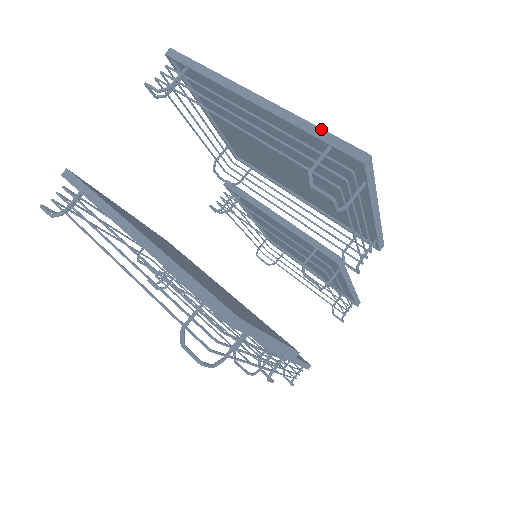
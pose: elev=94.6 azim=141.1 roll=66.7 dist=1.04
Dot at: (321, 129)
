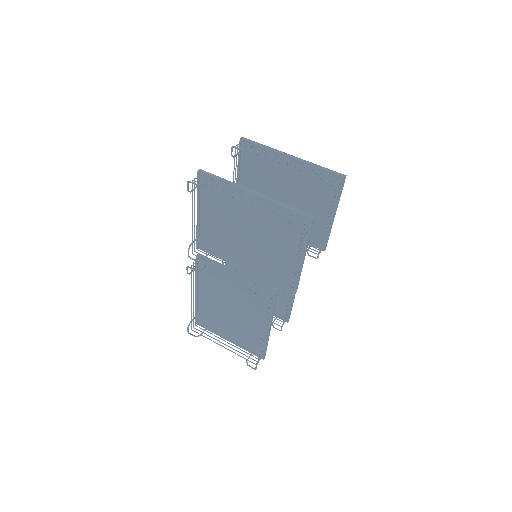
Dot at: (324, 167)
